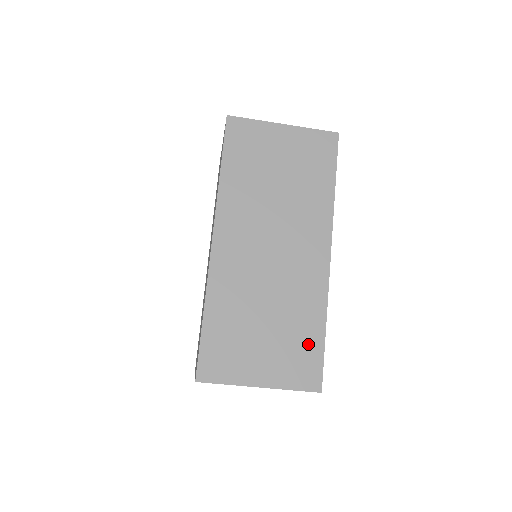
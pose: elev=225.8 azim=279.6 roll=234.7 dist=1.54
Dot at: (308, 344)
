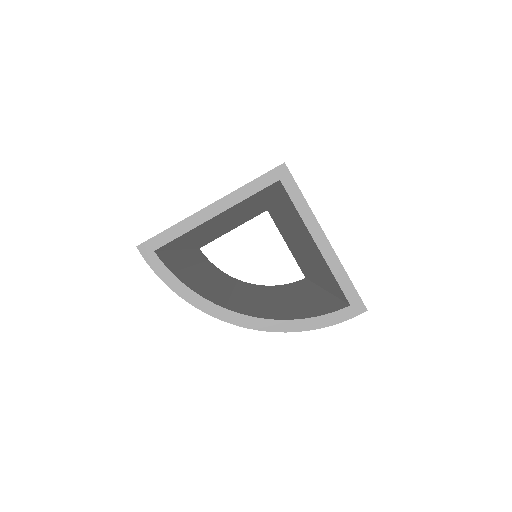
Dot at: occluded
